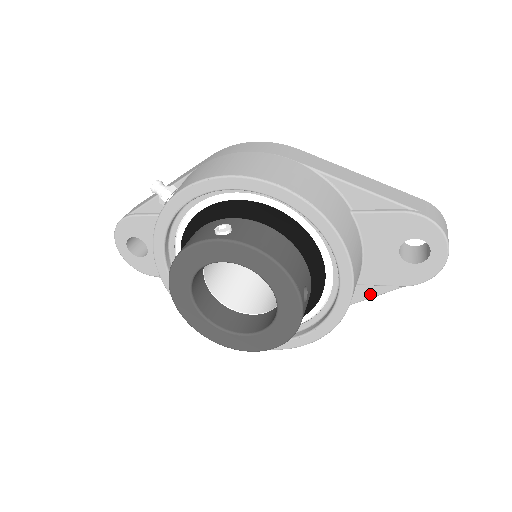
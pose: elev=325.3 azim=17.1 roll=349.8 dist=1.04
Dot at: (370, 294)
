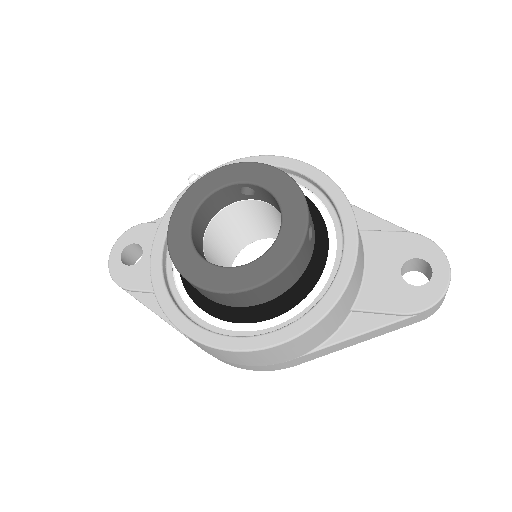
Dot at: (365, 327)
